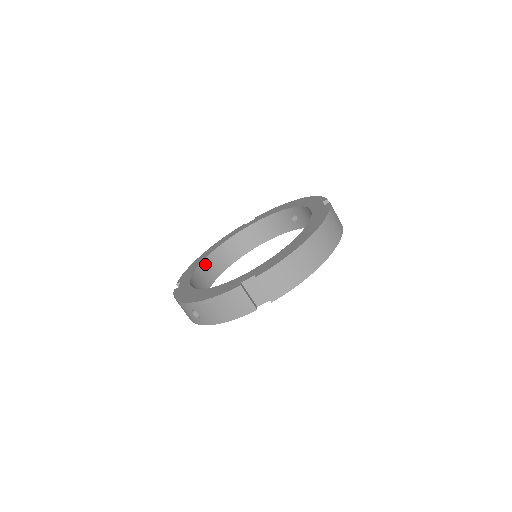
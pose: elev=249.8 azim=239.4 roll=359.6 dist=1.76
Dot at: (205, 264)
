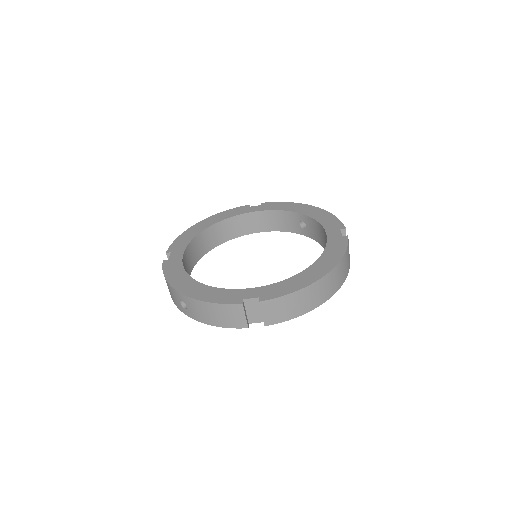
Dot at: (199, 238)
